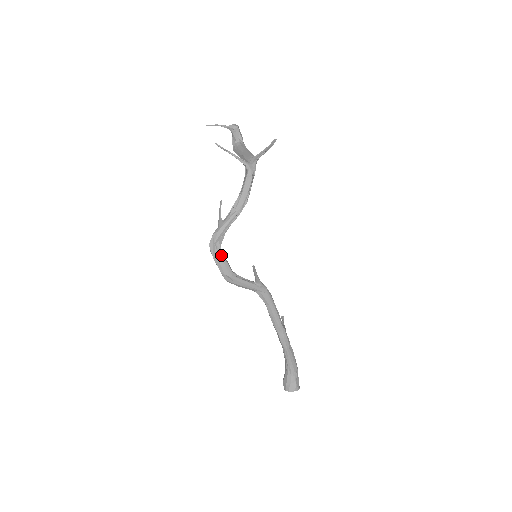
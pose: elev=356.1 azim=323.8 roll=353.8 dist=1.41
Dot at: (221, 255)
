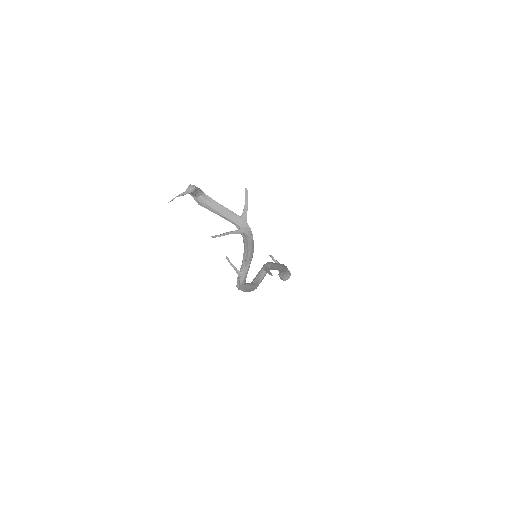
Dot at: (249, 287)
